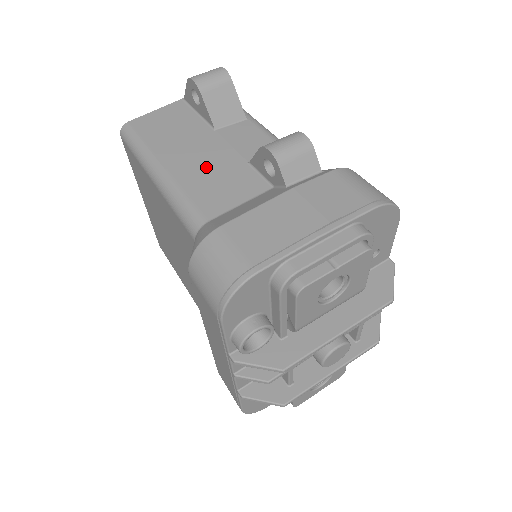
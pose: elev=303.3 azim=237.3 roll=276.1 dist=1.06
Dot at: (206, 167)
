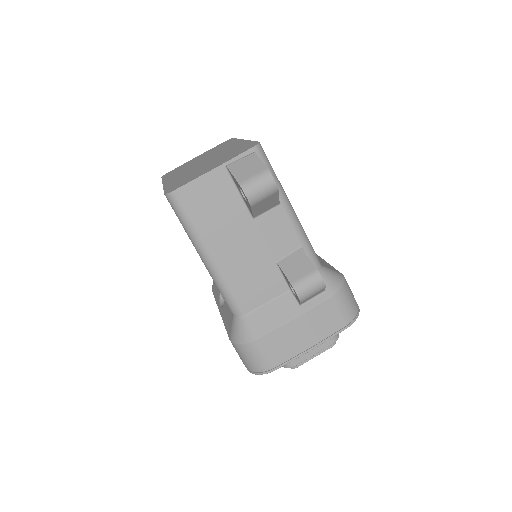
Dot at: (245, 263)
